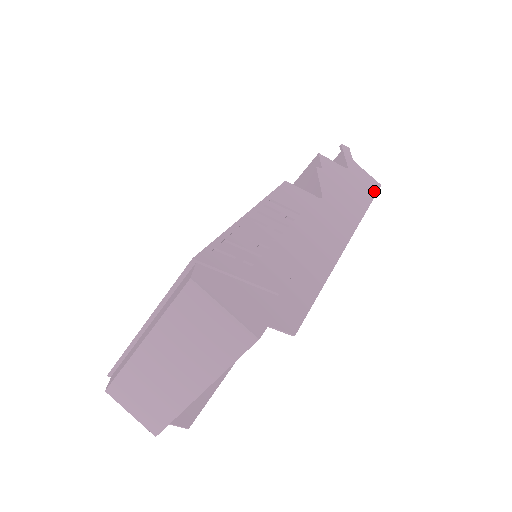
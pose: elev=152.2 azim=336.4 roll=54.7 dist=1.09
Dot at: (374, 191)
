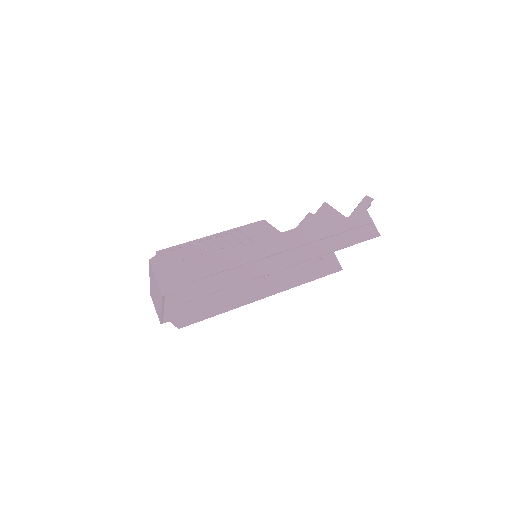
Dot at: (363, 239)
